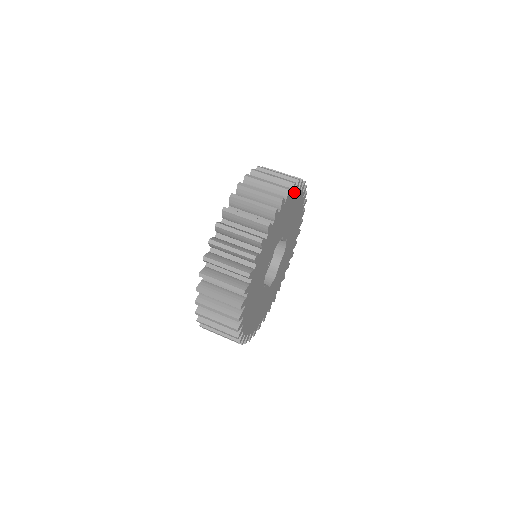
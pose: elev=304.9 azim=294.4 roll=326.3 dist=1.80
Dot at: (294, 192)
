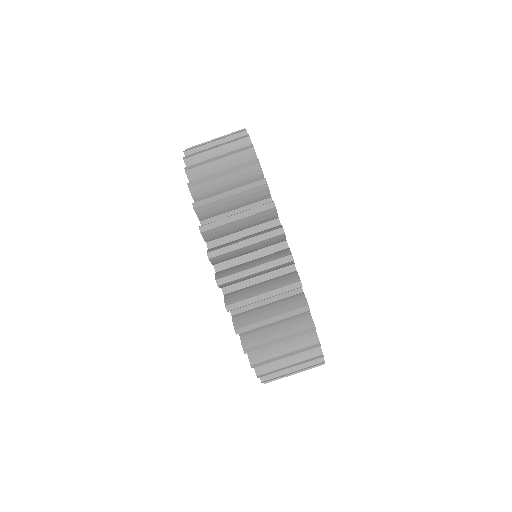
Dot at: occluded
